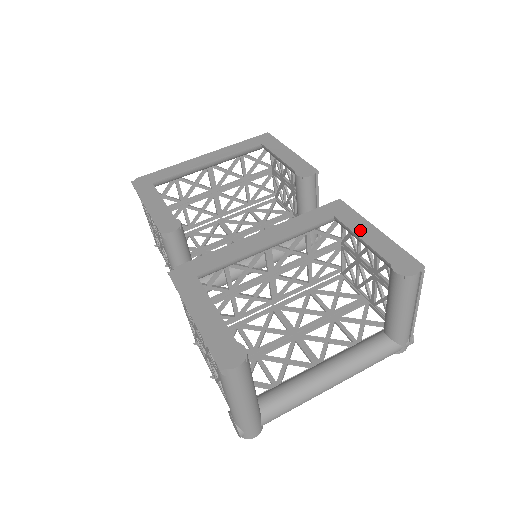
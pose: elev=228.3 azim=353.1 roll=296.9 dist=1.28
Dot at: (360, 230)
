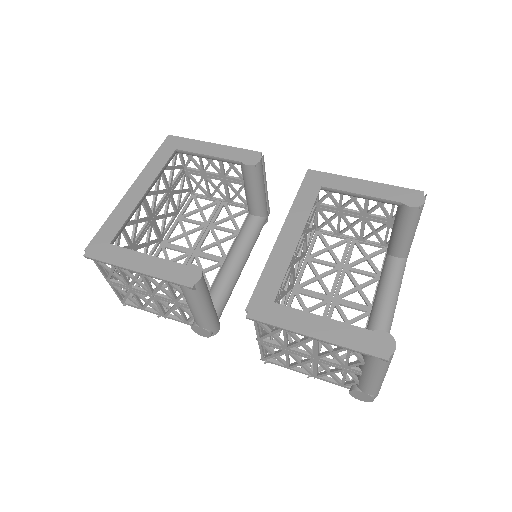
Dot at: (353, 188)
